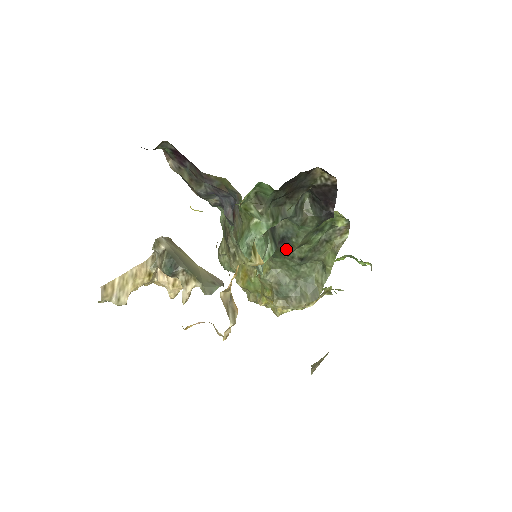
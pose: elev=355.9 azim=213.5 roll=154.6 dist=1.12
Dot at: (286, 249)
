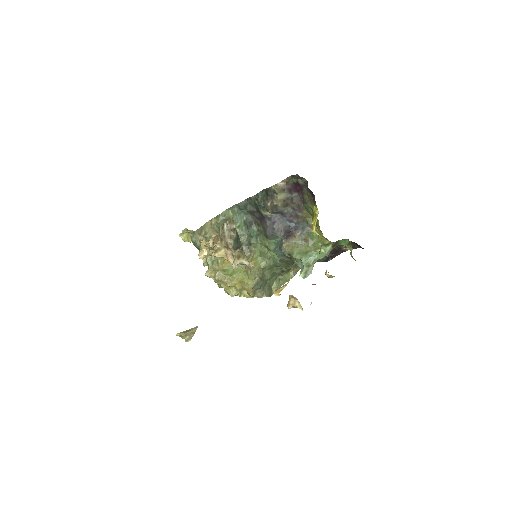
Dot at: occluded
